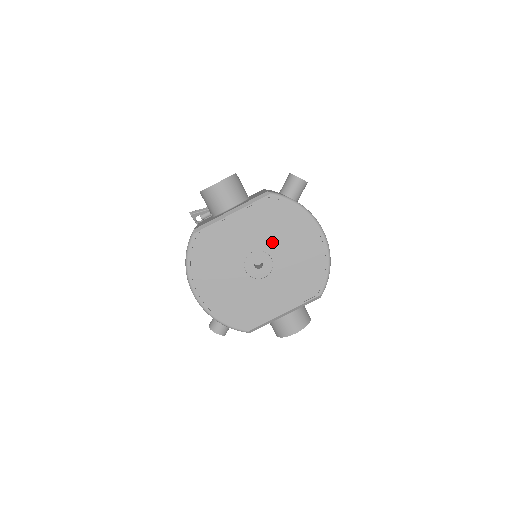
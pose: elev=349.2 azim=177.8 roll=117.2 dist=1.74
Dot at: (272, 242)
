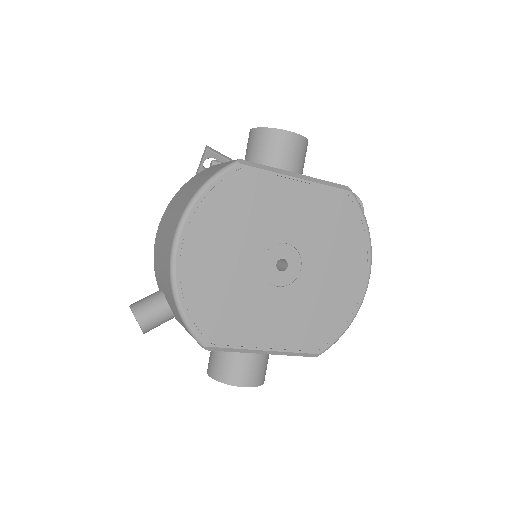
Dot at: (315, 249)
